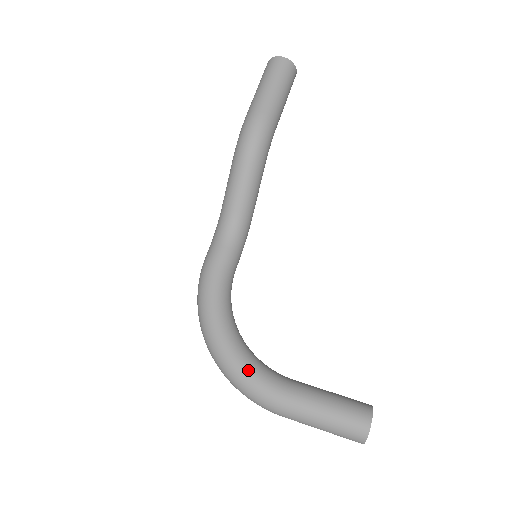
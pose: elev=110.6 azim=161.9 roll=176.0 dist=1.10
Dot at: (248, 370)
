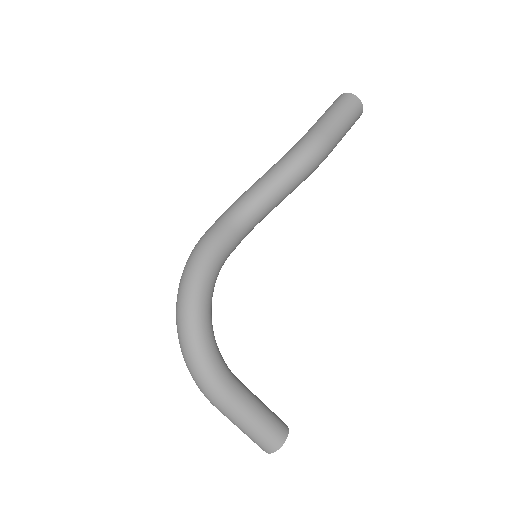
Dot at: (212, 358)
